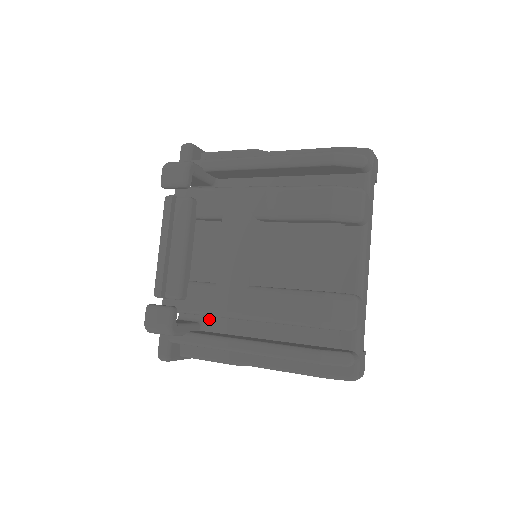
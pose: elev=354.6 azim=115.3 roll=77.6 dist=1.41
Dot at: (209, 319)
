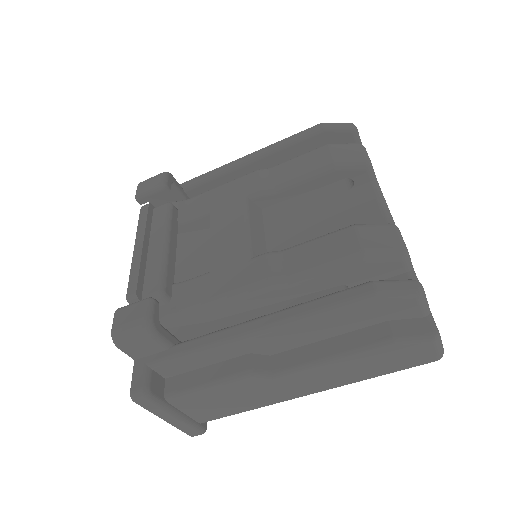
Dot at: occluded
